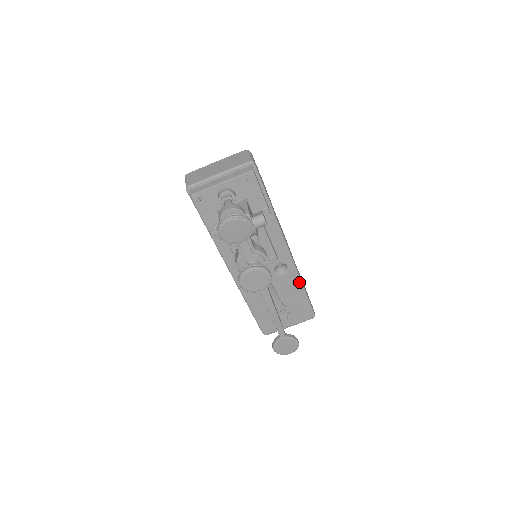
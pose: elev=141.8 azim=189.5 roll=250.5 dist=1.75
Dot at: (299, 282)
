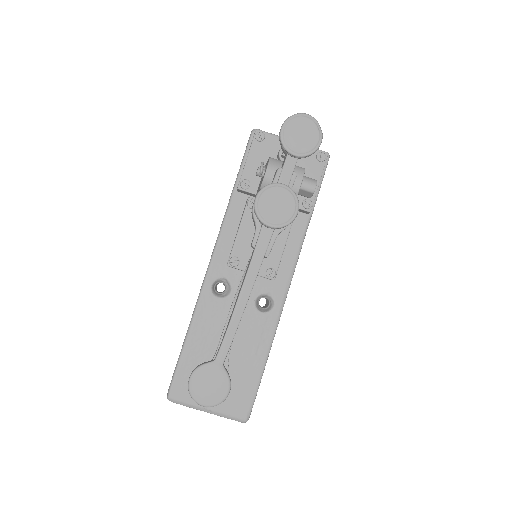
Dot at: (269, 342)
